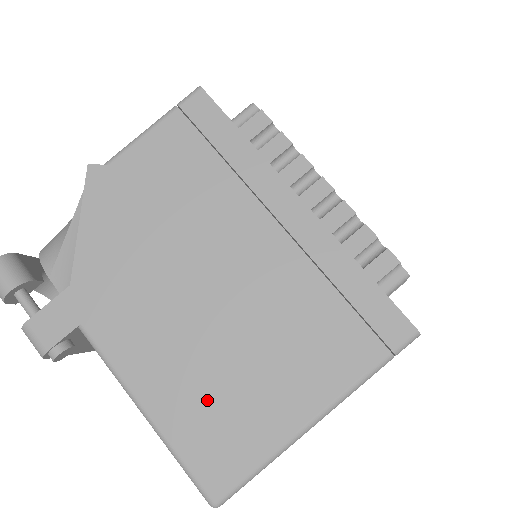
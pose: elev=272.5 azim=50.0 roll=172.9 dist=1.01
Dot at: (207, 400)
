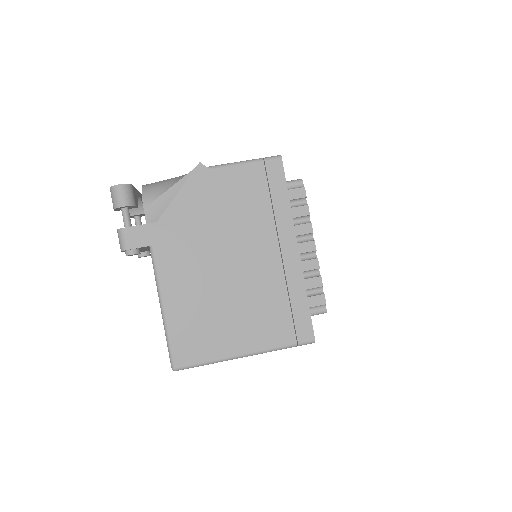
Dot at: (198, 318)
